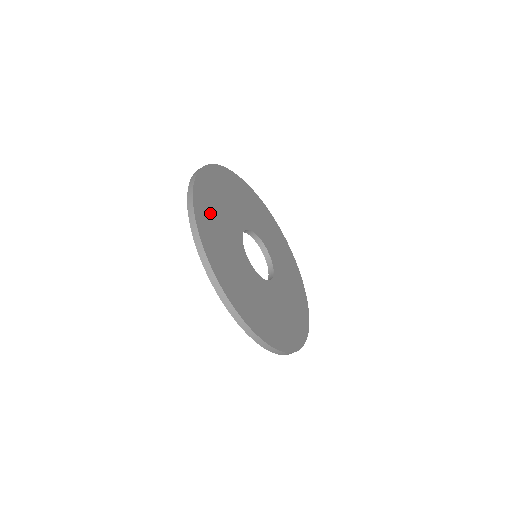
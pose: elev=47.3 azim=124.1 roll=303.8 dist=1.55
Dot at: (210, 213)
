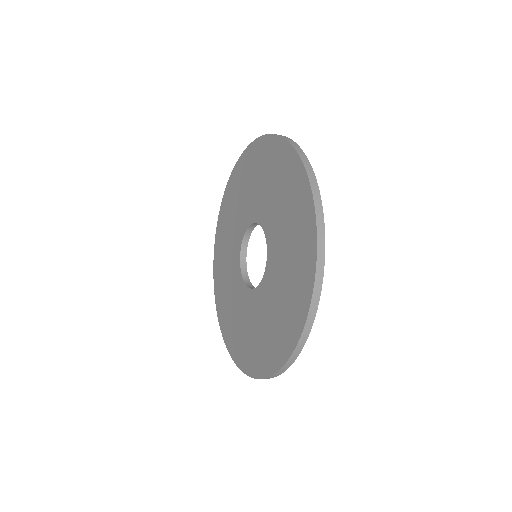
Dot at: occluded
